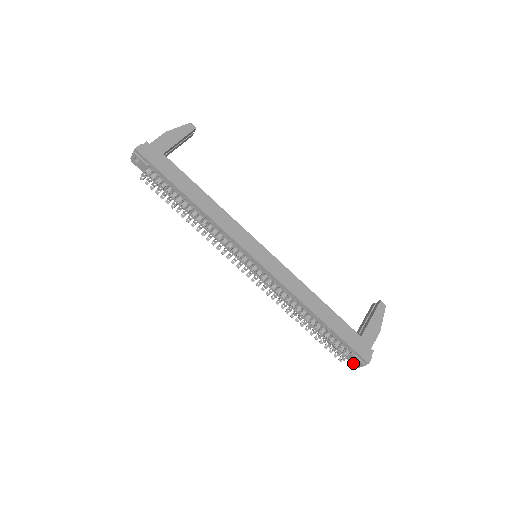
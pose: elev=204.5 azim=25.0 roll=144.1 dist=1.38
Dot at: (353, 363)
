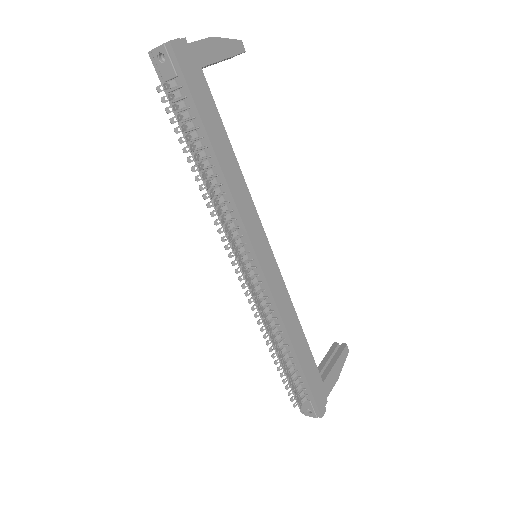
Dot at: (302, 409)
